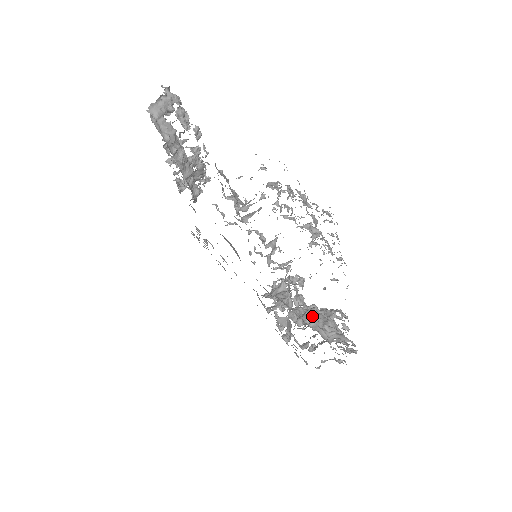
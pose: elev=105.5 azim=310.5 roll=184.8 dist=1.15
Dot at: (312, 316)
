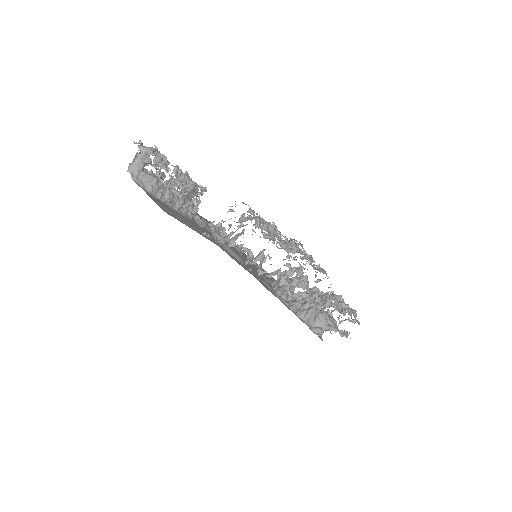
Dot at: (305, 311)
